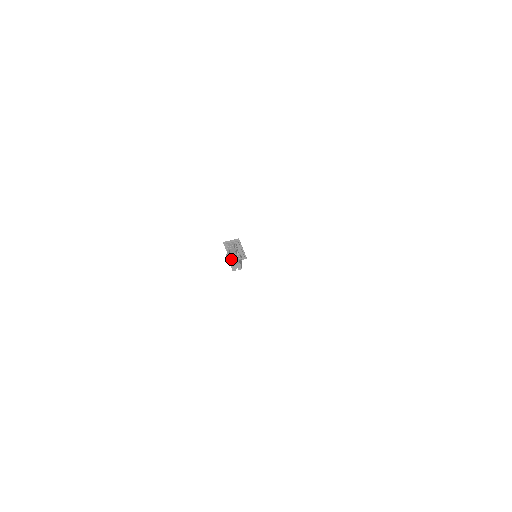
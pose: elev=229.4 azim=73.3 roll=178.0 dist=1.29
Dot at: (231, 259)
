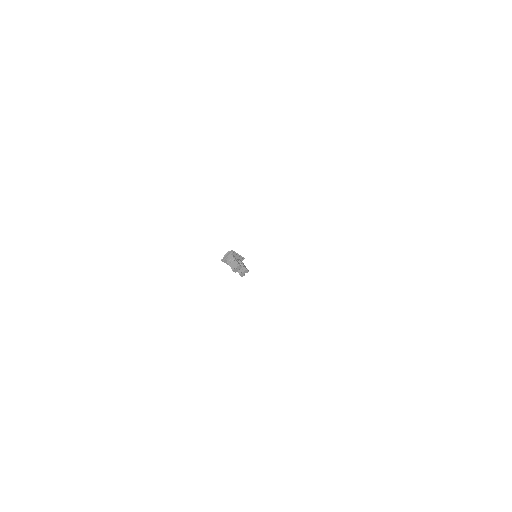
Dot at: (237, 271)
